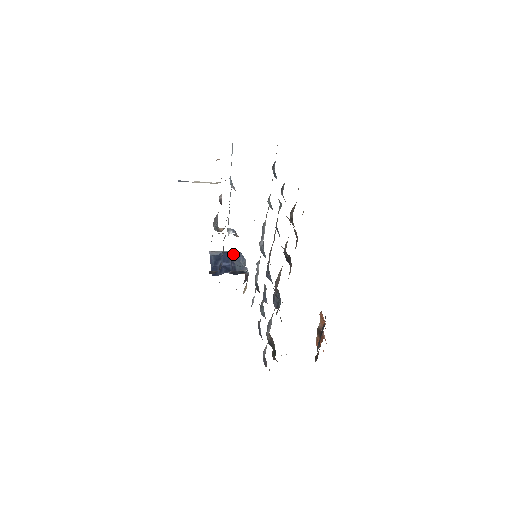
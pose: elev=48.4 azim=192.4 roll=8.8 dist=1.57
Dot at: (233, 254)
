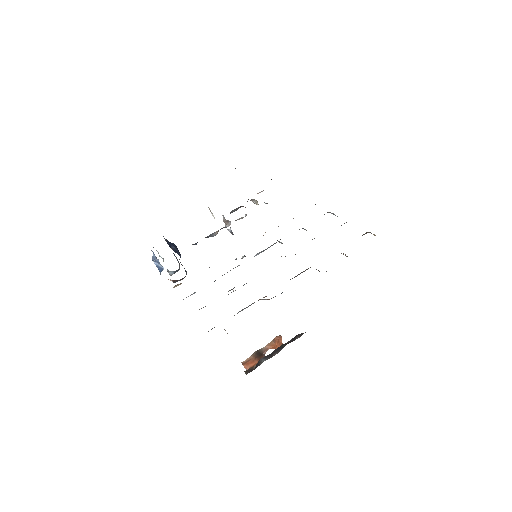
Dot at: (175, 256)
